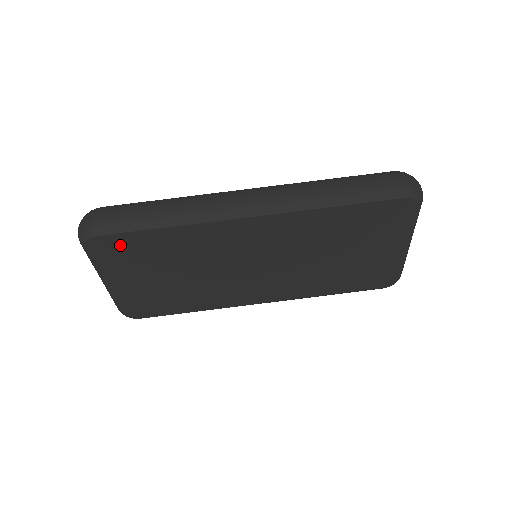
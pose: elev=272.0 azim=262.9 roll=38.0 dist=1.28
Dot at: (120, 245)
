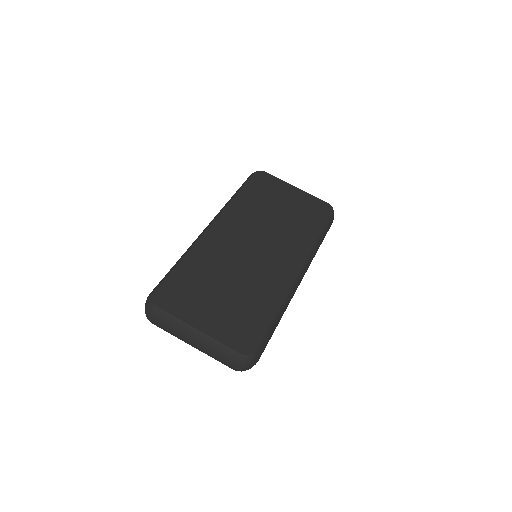
Dot at: (173, 289)
